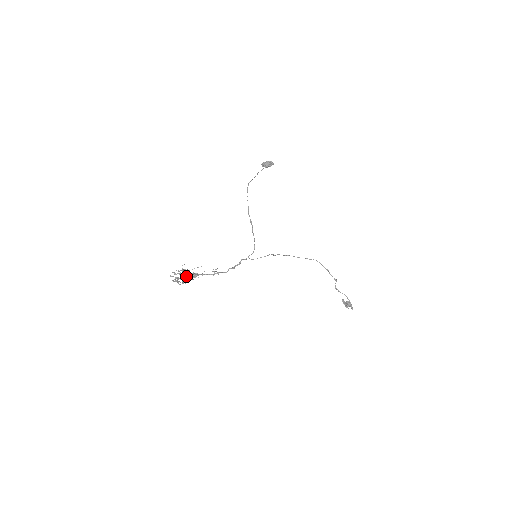
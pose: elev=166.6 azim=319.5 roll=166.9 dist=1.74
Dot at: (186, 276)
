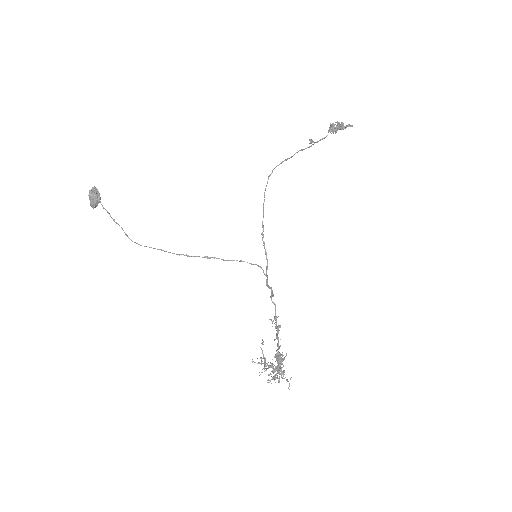
Dot at: (283, 372)
